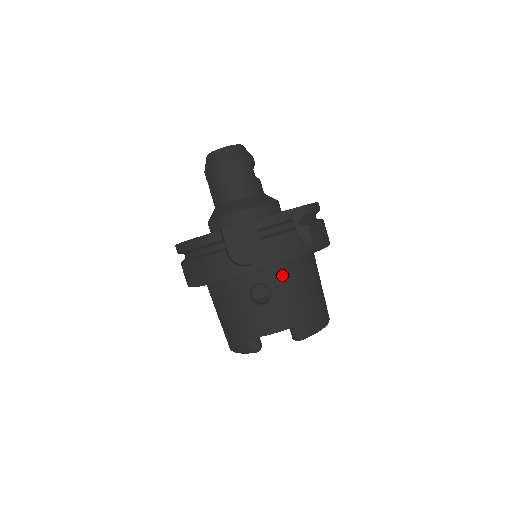
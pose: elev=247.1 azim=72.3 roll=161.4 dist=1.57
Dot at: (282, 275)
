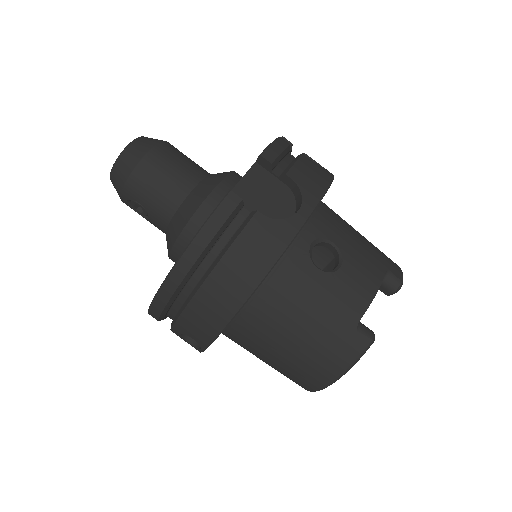
Dot at: (326, 219)
